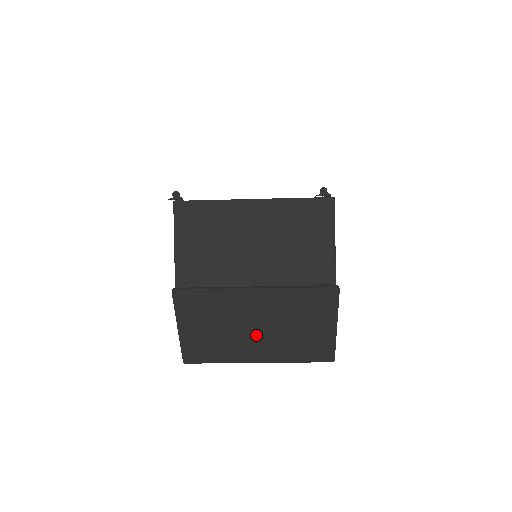
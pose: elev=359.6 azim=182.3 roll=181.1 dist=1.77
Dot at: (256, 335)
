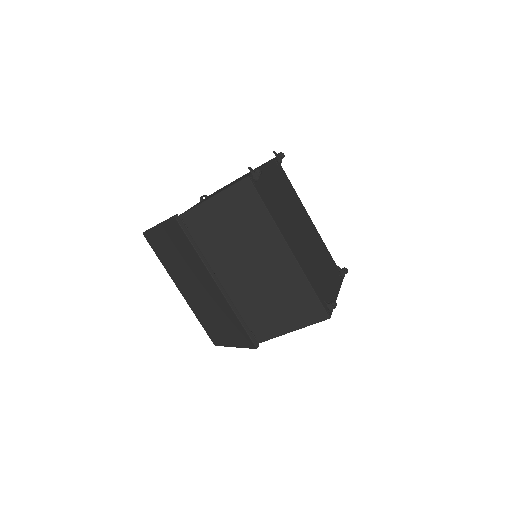
Dot at: (193, 288)
